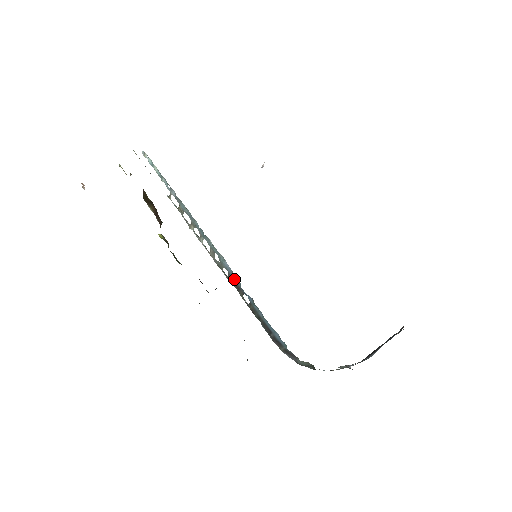
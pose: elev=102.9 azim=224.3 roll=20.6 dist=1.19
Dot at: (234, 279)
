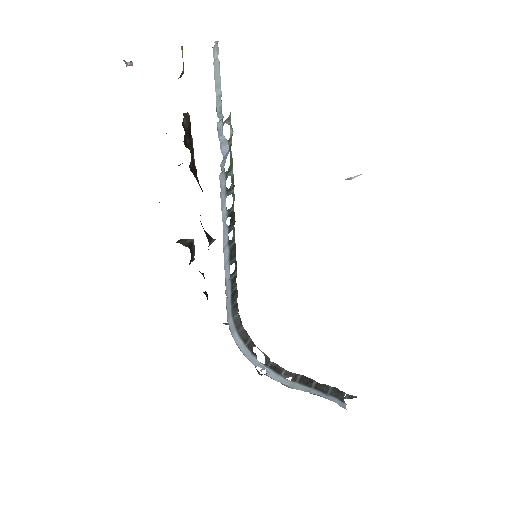
Dot at: (228, 251)
